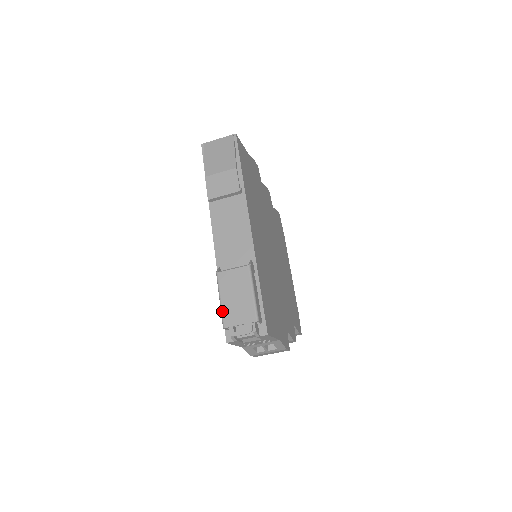
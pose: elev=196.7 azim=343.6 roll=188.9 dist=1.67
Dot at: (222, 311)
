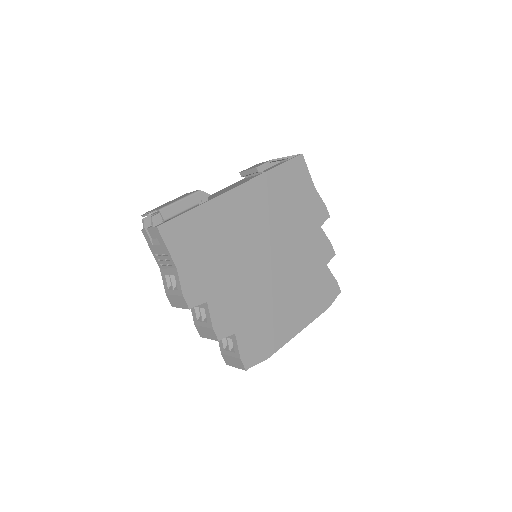
Dot at: occluded
